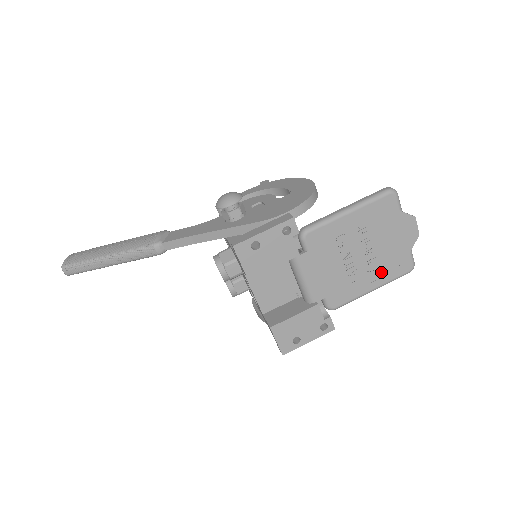
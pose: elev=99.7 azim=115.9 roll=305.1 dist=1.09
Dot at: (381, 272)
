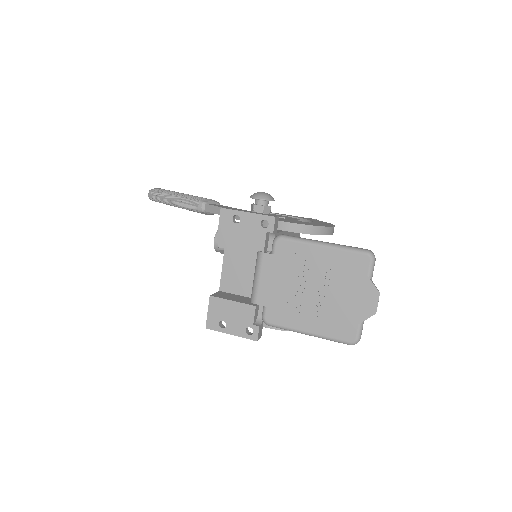
Dot at: (323, 322)
